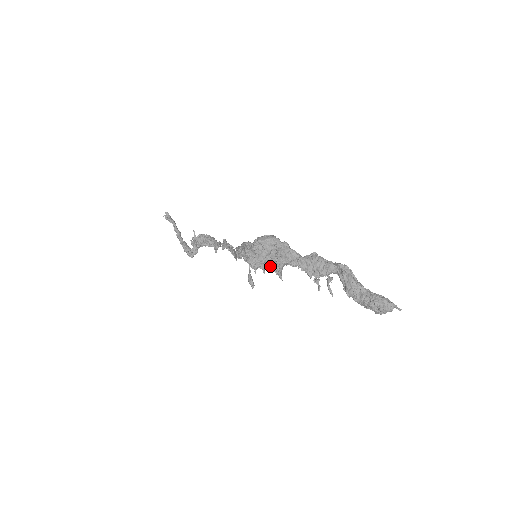
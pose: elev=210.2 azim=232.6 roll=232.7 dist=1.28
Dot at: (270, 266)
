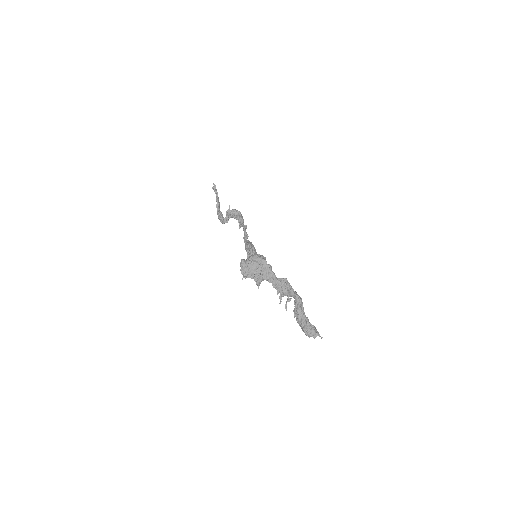
Dot at: (253, 278)
